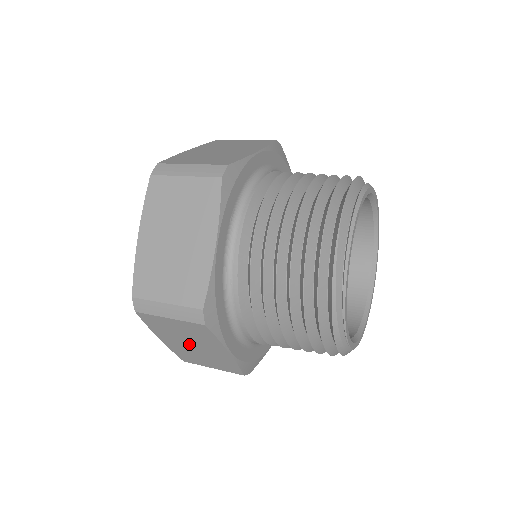
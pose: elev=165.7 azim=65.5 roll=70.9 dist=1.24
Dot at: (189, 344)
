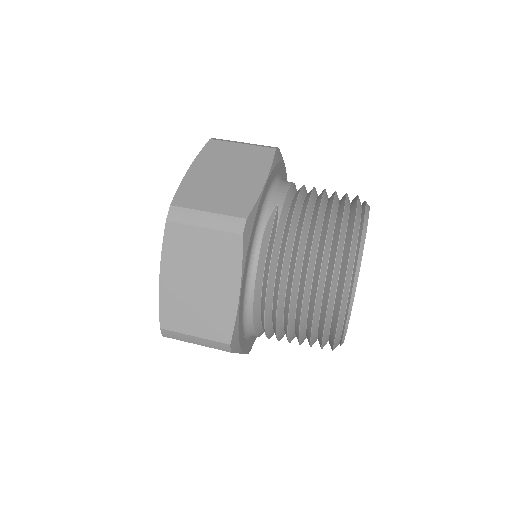
Dot at: occluded
